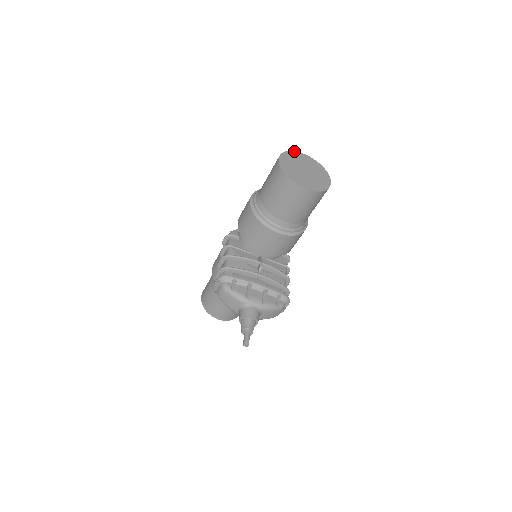
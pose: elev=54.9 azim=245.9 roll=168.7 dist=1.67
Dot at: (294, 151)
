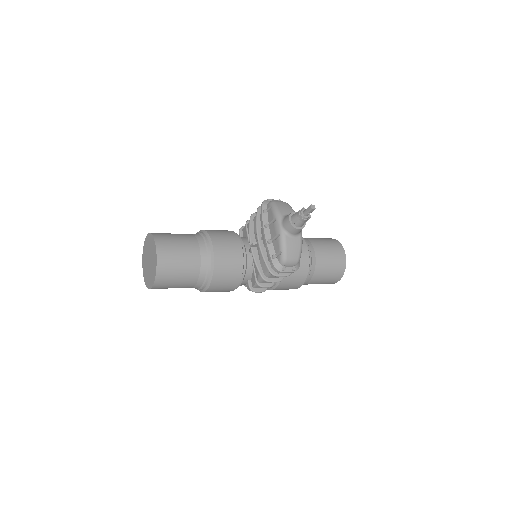
Dot at: occluded
